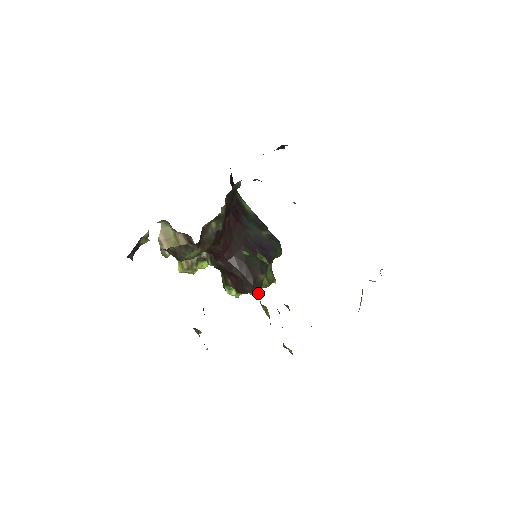
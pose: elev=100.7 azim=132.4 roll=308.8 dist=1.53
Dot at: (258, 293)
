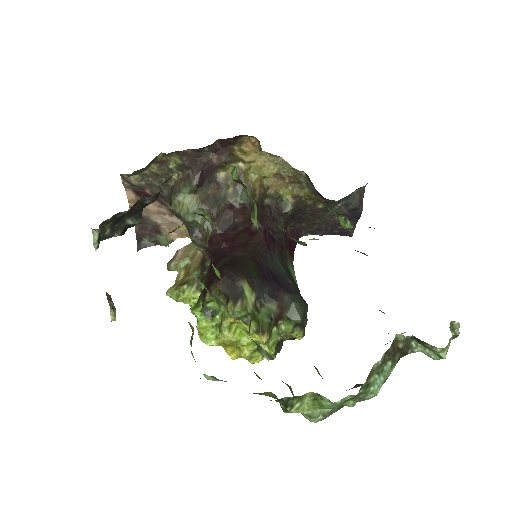
Dot at: (224, 296)
